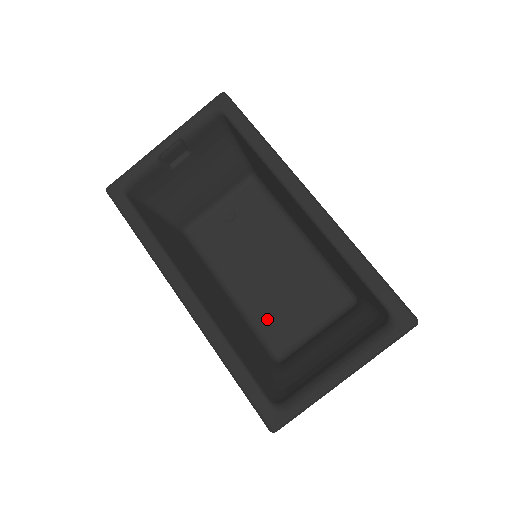
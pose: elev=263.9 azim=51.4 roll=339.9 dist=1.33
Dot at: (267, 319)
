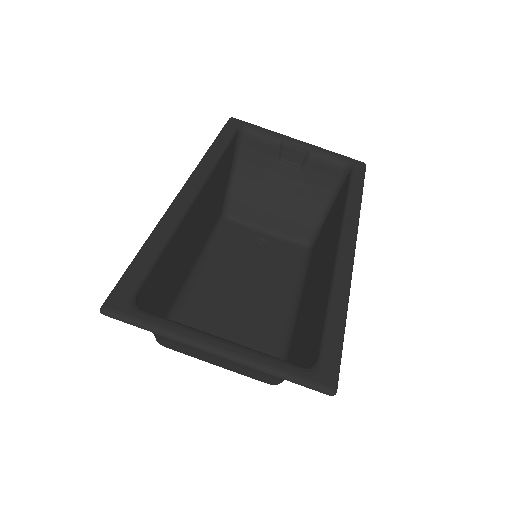
Dot at: (195, 312)
